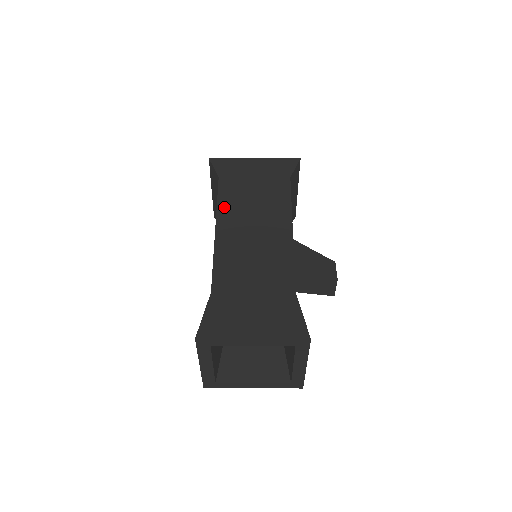
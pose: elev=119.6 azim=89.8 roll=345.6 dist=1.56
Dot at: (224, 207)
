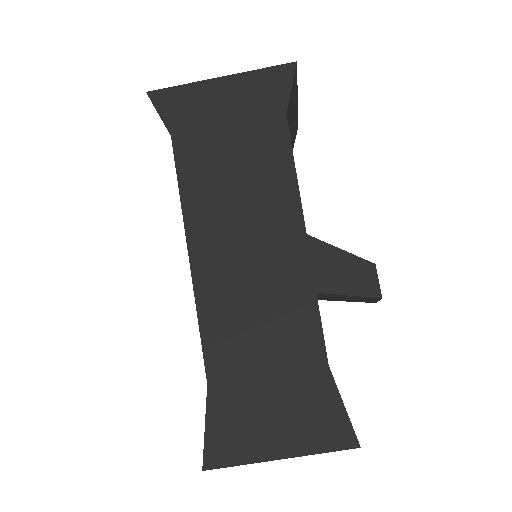
Dot at: (192, 205)
